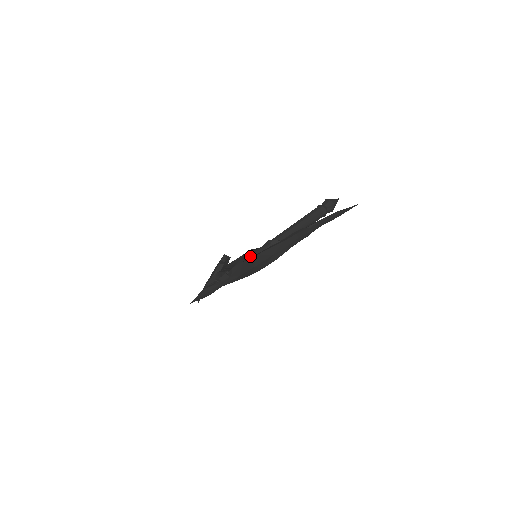
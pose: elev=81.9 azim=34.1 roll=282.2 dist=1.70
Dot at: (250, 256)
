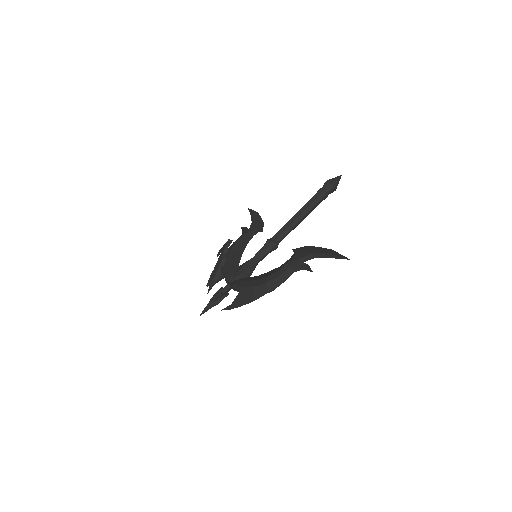
Dot at: (250, 263)
